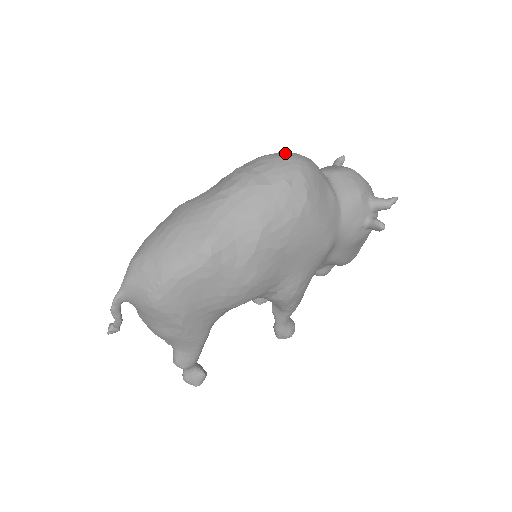
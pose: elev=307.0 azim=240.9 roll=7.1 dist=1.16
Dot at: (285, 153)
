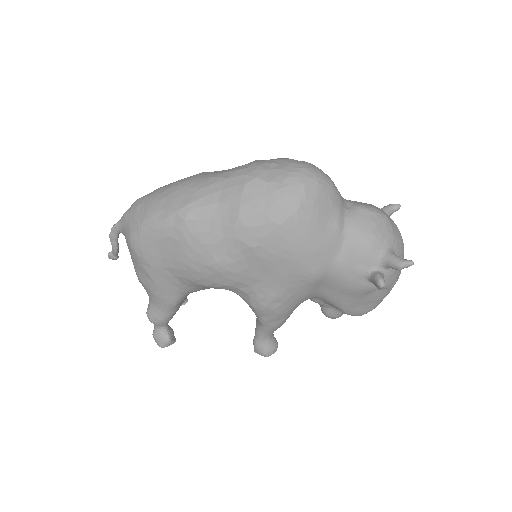
Dot at: (305, 162)
